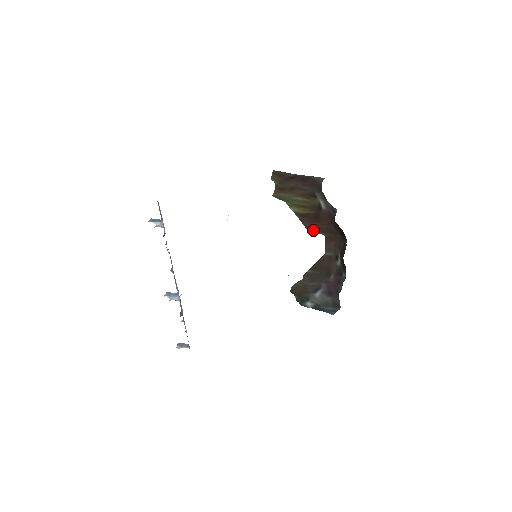
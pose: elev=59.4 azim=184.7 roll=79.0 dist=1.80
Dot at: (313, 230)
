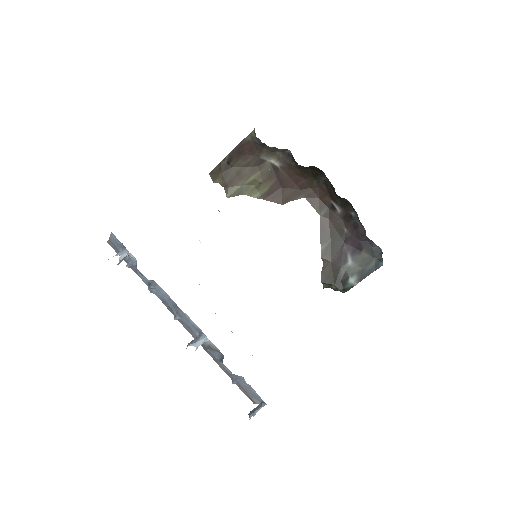
Dot at: (289, 201)
